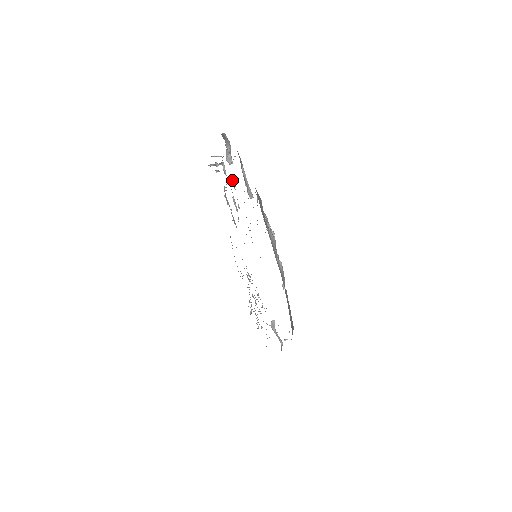
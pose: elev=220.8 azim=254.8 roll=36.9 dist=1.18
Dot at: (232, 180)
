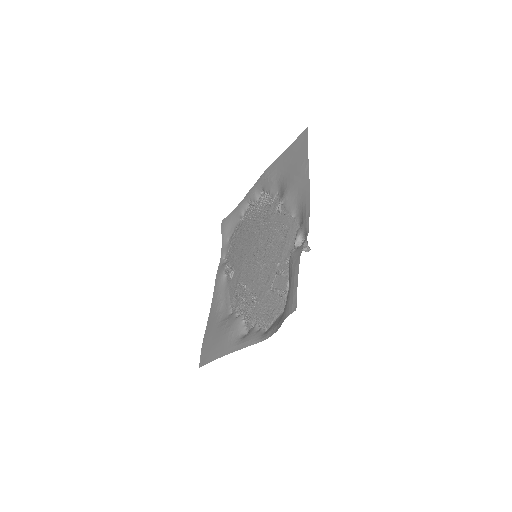
Dot at: occluded
